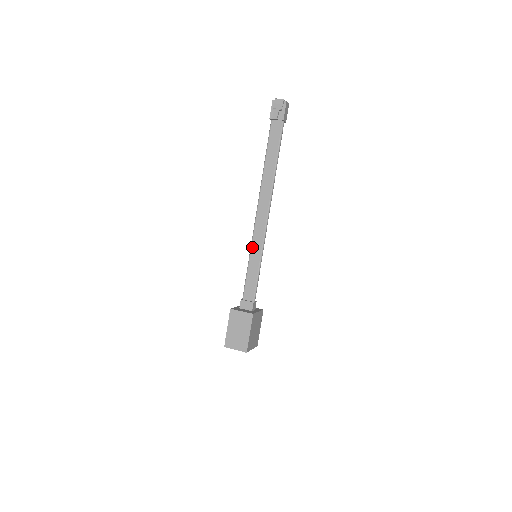
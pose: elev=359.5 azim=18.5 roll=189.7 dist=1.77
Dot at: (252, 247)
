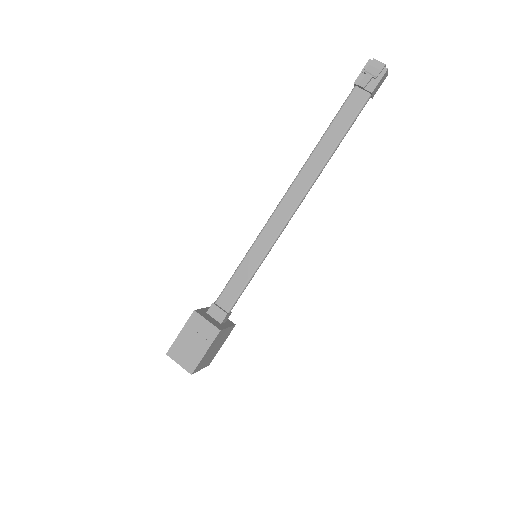
Dot at: (256, 242)
